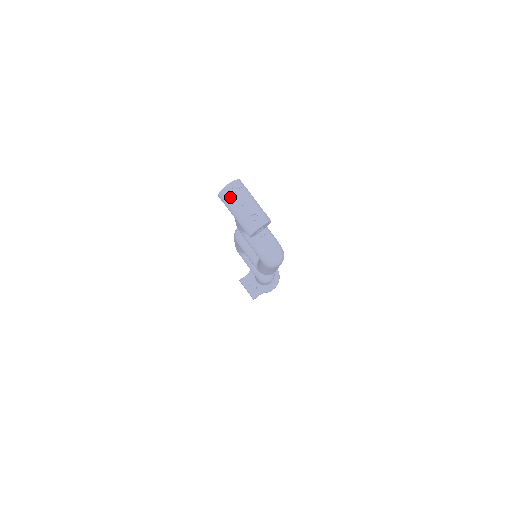
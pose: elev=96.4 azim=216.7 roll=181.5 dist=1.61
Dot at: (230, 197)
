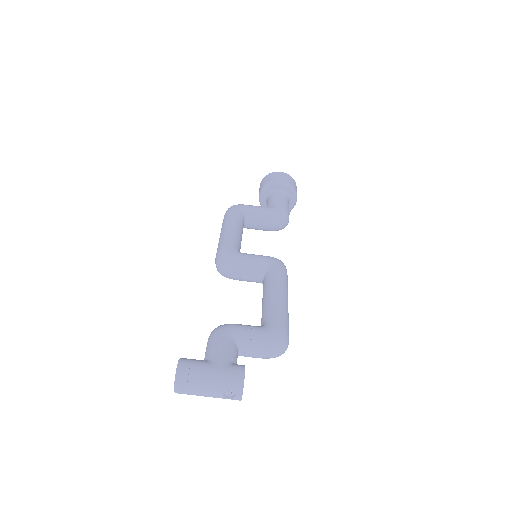
Dot at: occluded
